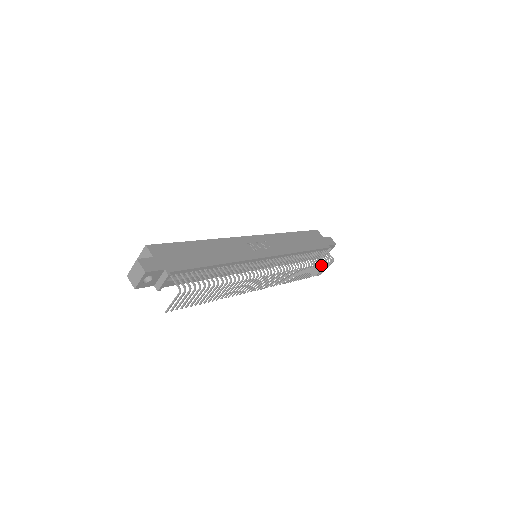
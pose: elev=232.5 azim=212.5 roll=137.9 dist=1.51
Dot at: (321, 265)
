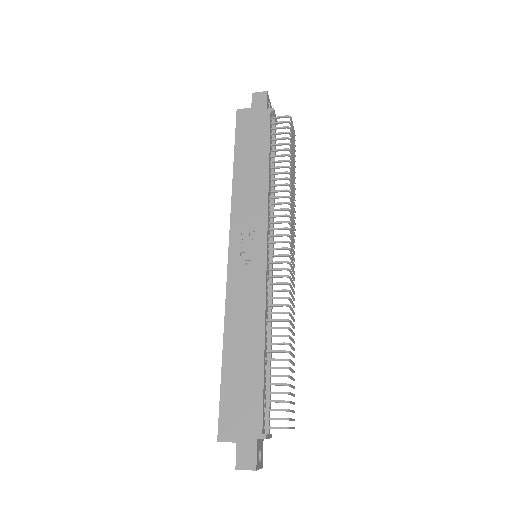
Dot at: occluded
